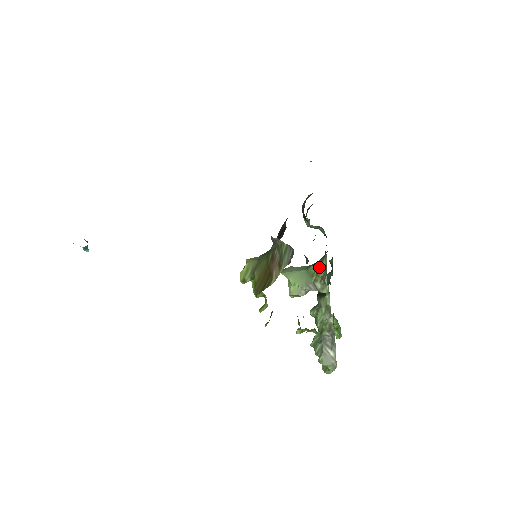
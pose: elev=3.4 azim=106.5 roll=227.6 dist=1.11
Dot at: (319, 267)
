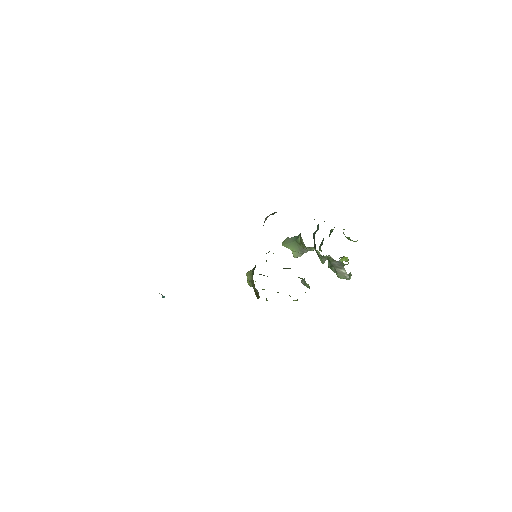
Dot at: (301, 241)
